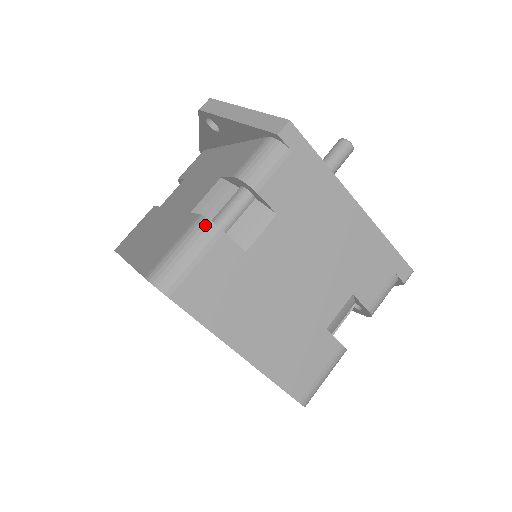
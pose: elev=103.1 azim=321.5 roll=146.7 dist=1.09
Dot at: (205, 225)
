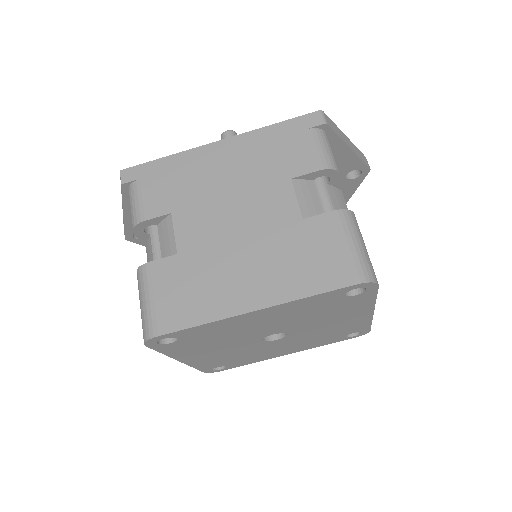
Dot at: (138, 274)
